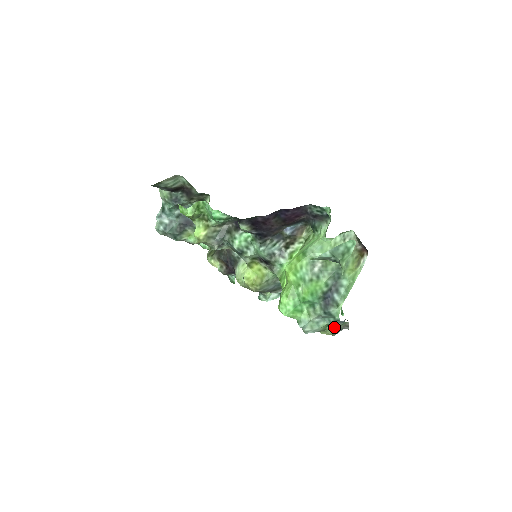
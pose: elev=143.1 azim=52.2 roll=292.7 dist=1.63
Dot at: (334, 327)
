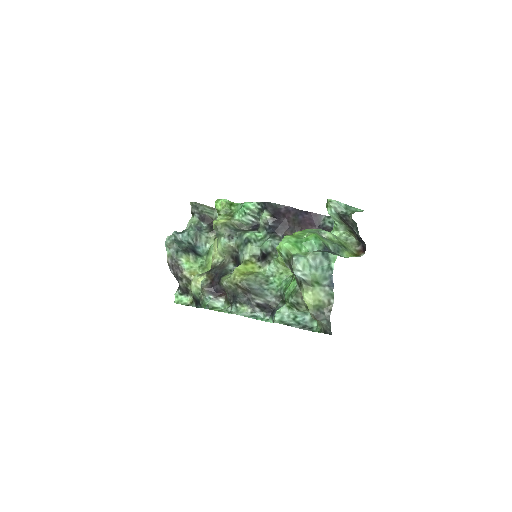
Dot at: (321, 290)
